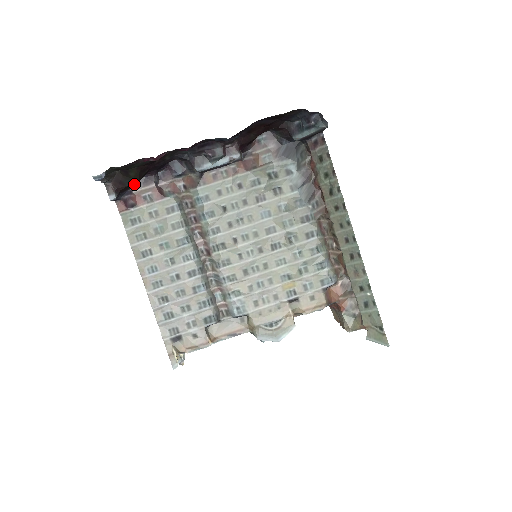
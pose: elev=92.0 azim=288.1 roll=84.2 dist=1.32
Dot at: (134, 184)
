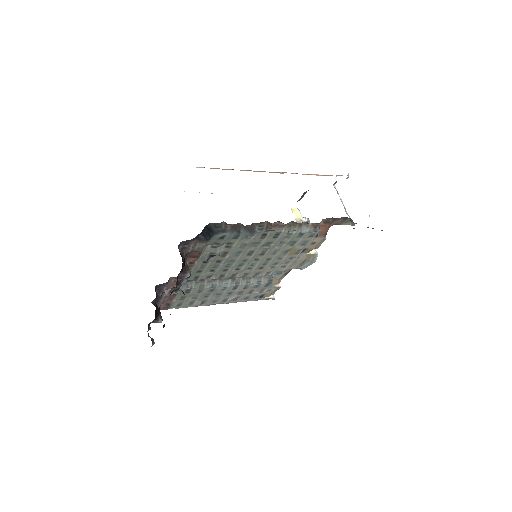
Dot at: occluded
